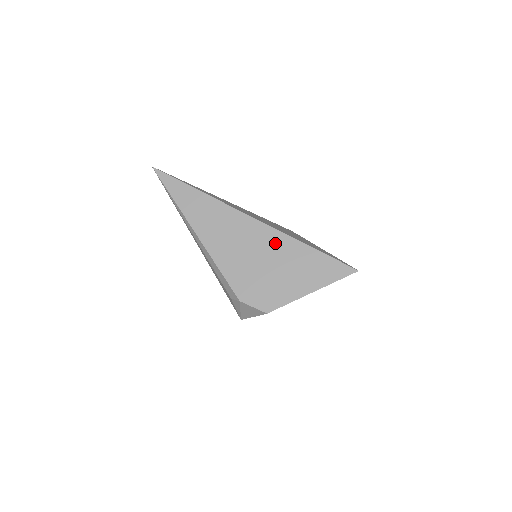
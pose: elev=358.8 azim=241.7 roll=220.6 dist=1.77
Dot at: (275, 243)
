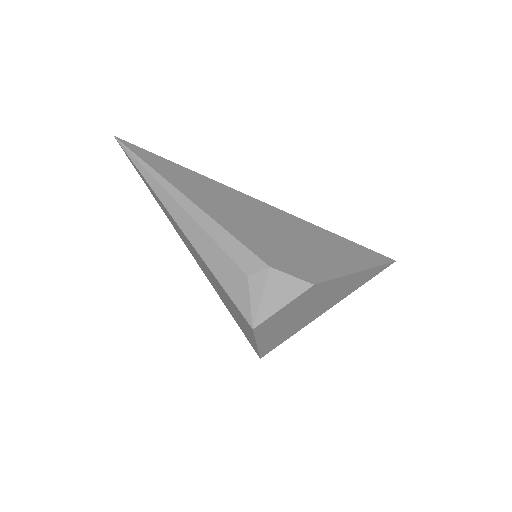
Dot at: (292, 223)
